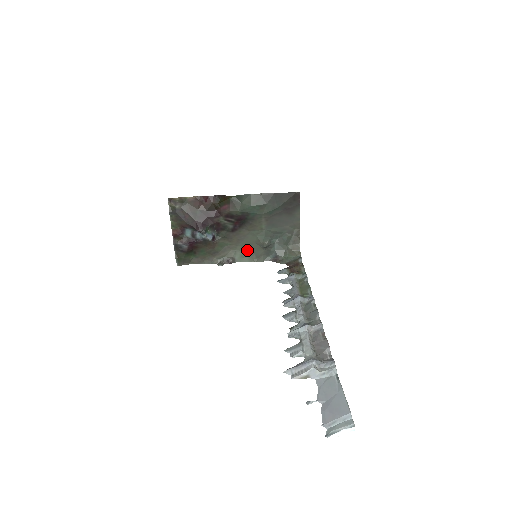
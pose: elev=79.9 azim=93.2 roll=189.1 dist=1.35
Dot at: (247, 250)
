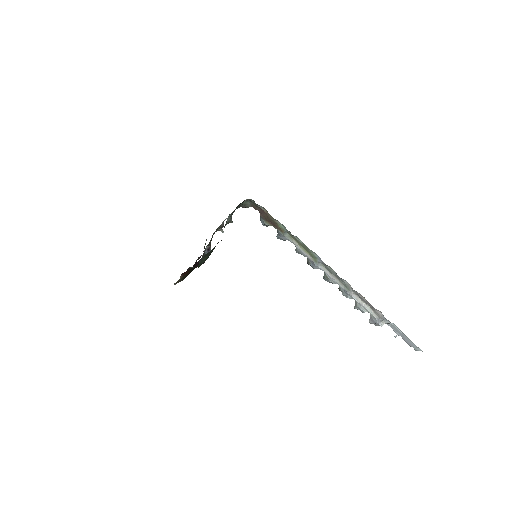
Dot at: occluded
